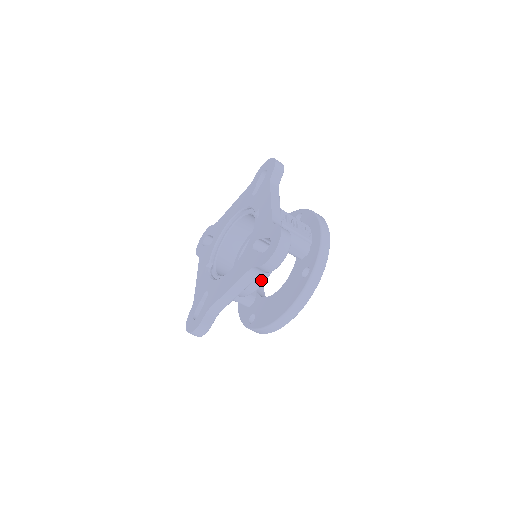
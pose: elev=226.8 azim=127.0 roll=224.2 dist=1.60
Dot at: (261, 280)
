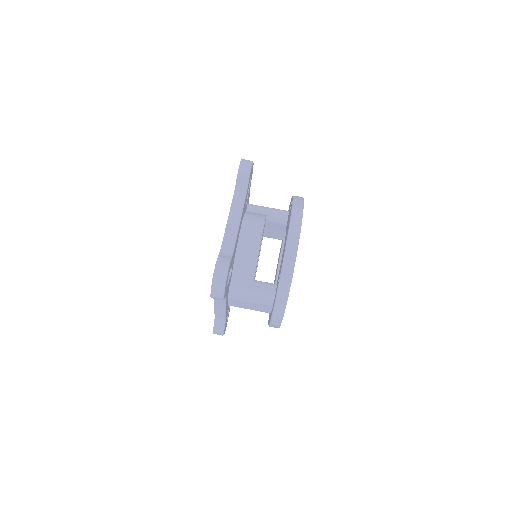
Dot at: (259, 228)
